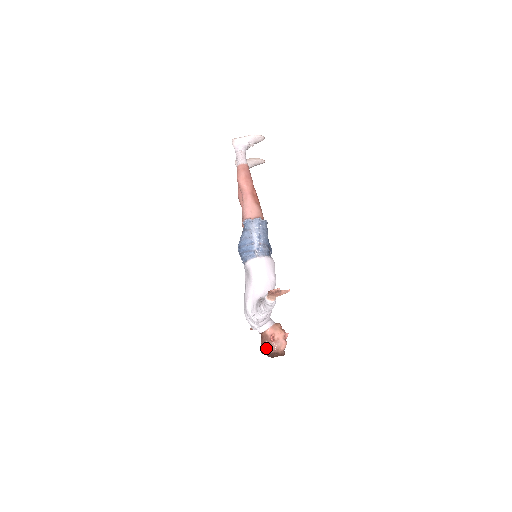
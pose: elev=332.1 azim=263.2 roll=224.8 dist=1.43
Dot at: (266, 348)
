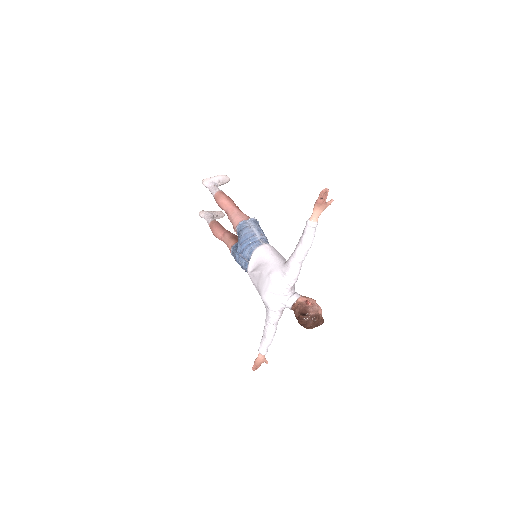
Dot at: (306, 312)
